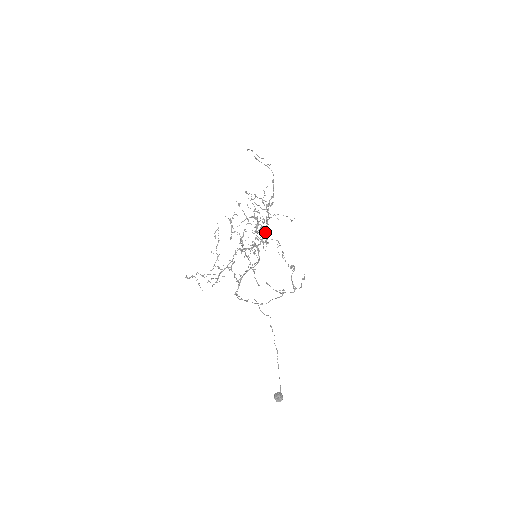
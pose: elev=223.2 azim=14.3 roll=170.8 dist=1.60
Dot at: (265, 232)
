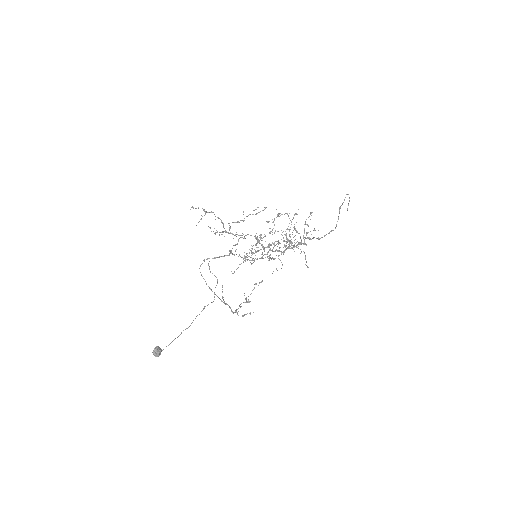
Dot at: occluded
